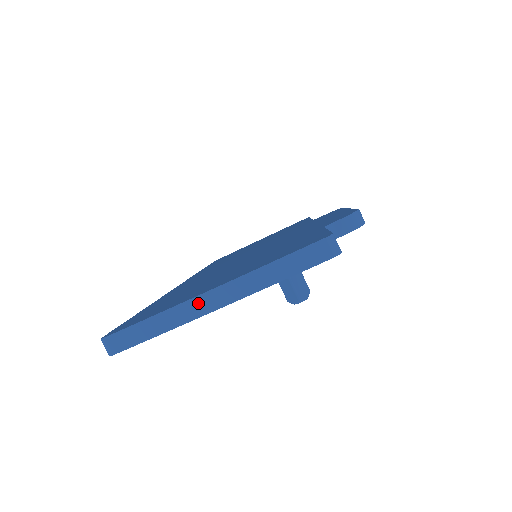
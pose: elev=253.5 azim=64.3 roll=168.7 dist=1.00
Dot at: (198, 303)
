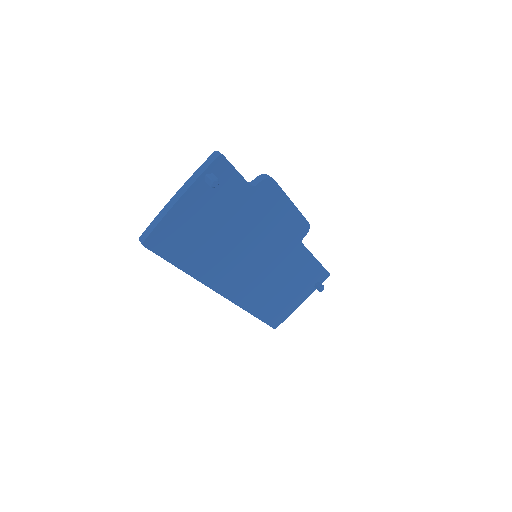
Dot at: (172, 201)
